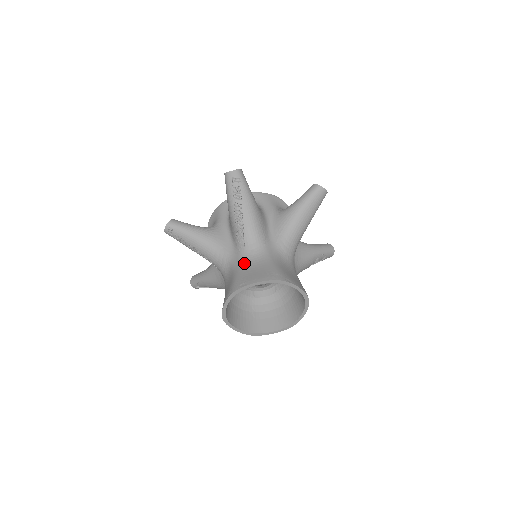
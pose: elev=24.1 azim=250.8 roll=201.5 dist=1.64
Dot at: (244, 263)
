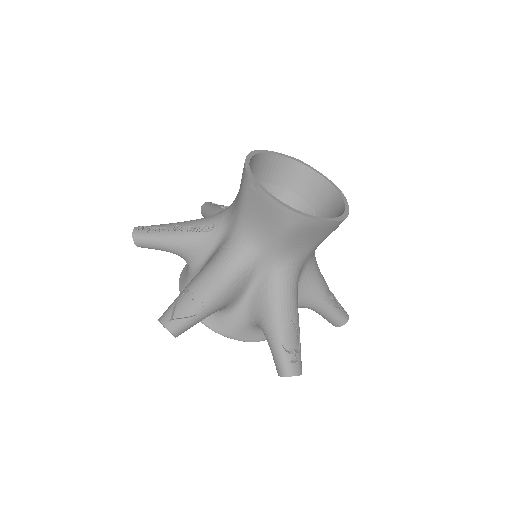
Dot at: occluded
